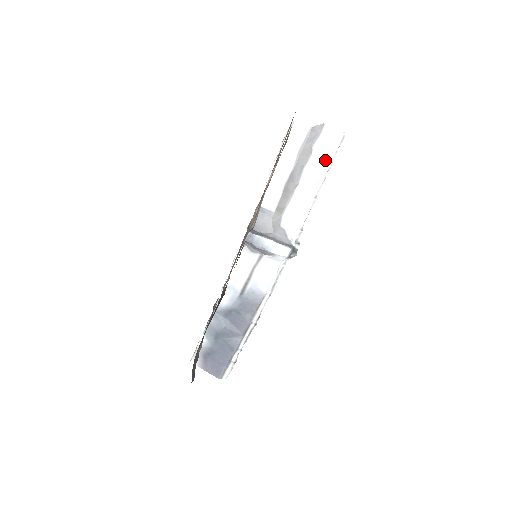
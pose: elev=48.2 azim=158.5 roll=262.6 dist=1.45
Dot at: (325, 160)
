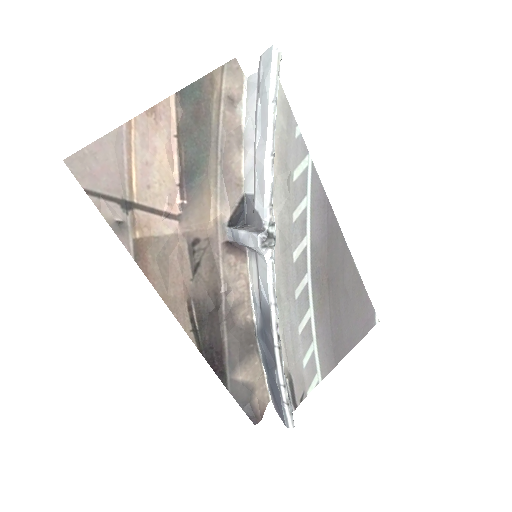
Dot at: (266, 100)
